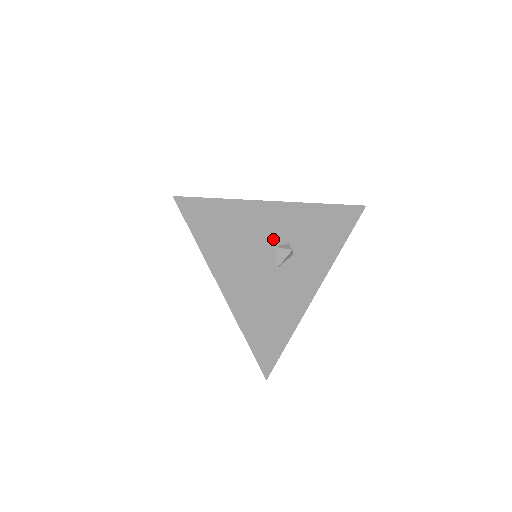
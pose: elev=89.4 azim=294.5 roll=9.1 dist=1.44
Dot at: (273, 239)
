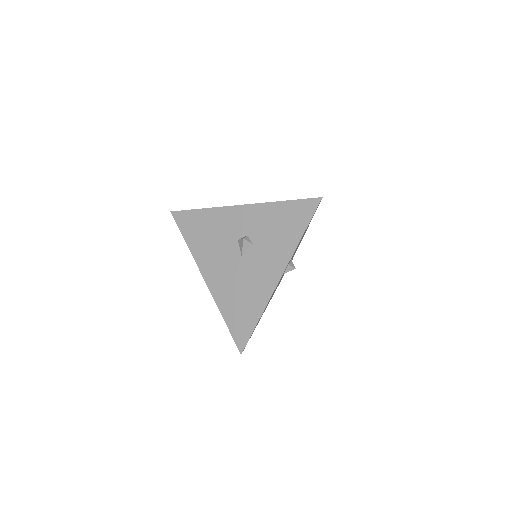
Dot at: occluded
